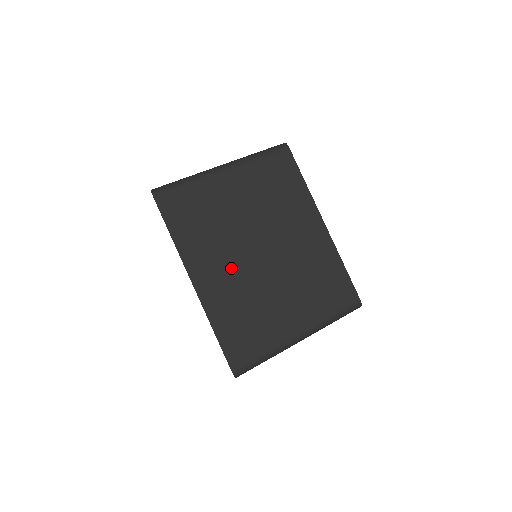
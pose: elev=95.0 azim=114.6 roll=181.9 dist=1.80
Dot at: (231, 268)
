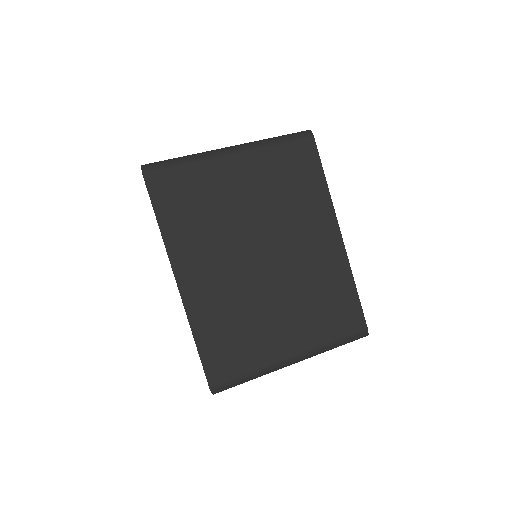
Dot at: (224, 273)
